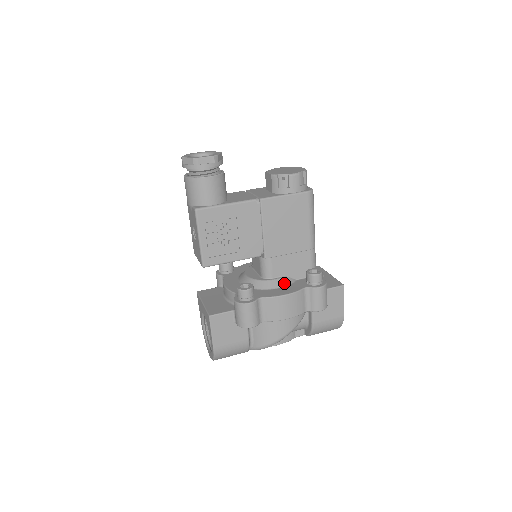
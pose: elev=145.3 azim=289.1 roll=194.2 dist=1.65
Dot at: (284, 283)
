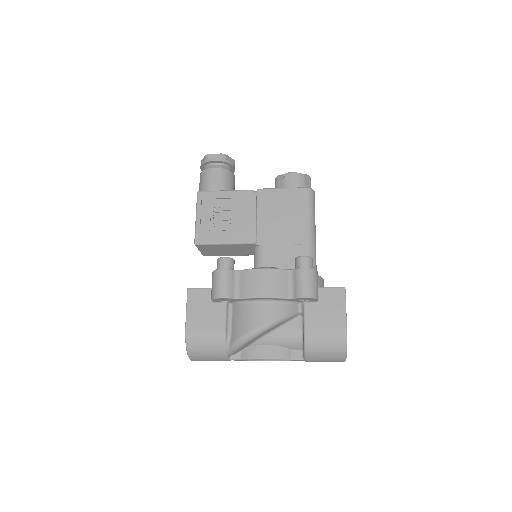
Dot at: occluded
